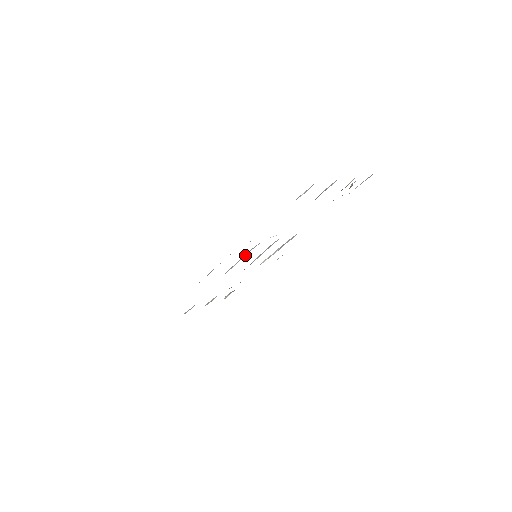
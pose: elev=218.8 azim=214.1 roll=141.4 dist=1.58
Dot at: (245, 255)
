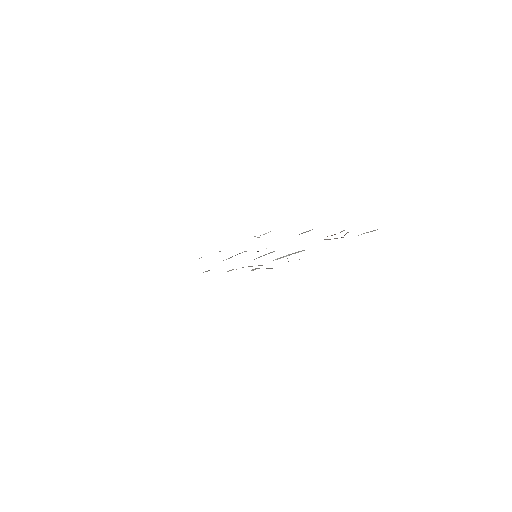
Dot at: occluded
